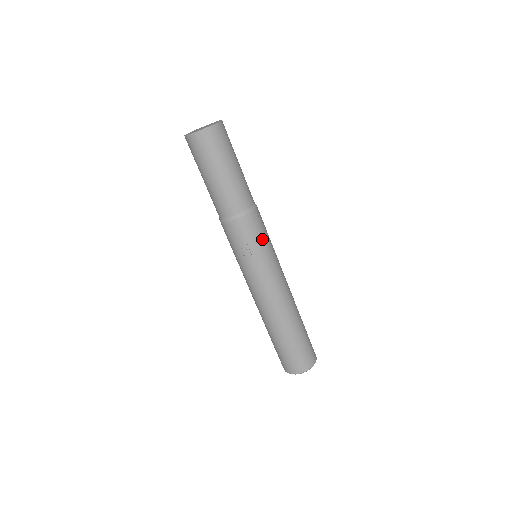
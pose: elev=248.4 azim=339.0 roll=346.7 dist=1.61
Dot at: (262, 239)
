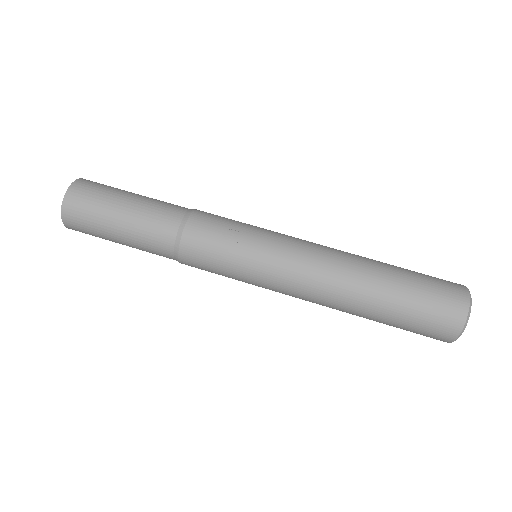
Dot at: (236, 221)
